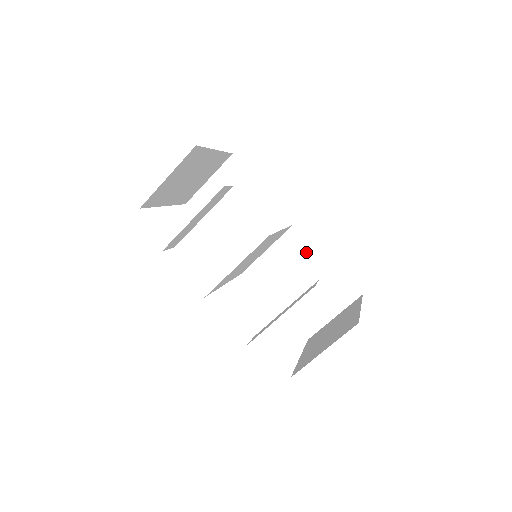
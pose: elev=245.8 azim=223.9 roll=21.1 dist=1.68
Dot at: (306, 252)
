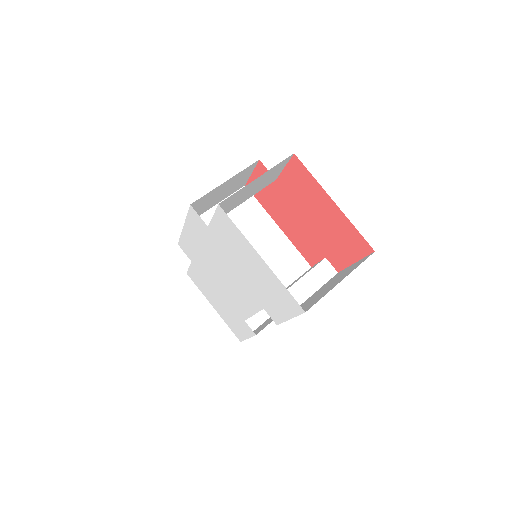
Dot at: occluded
